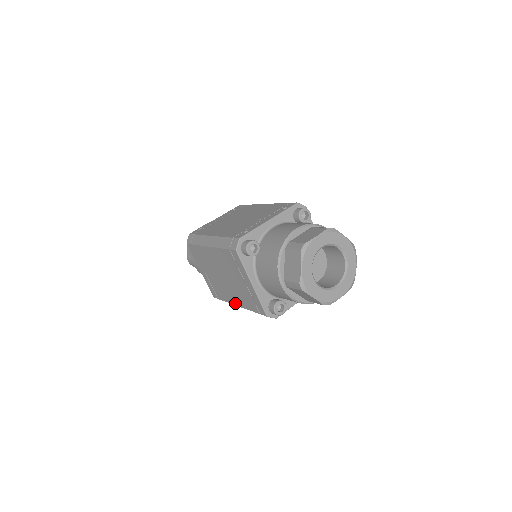
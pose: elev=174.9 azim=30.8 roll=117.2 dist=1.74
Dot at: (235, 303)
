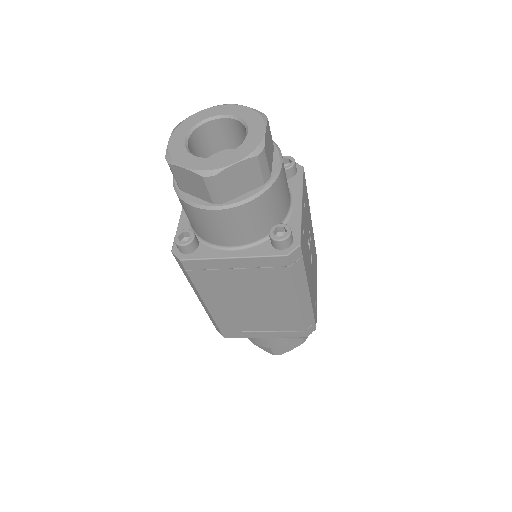
Dot at: (294, 304)
